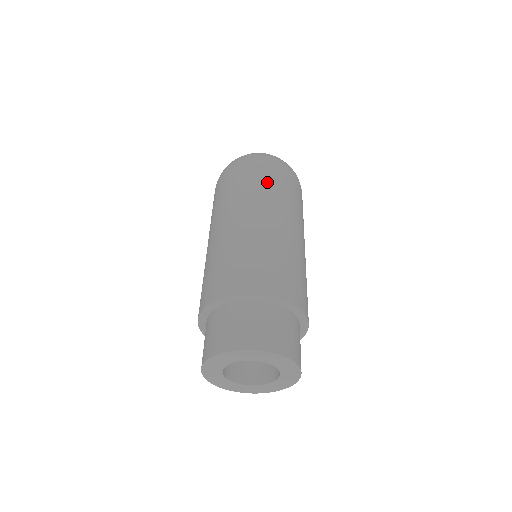
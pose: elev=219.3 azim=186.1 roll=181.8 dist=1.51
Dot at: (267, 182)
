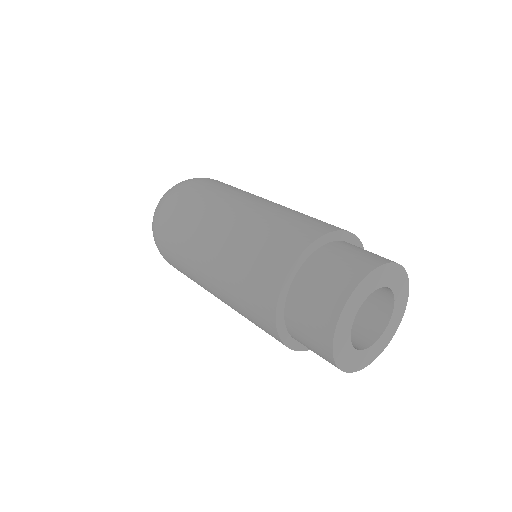
Dot at: (195, 199)
